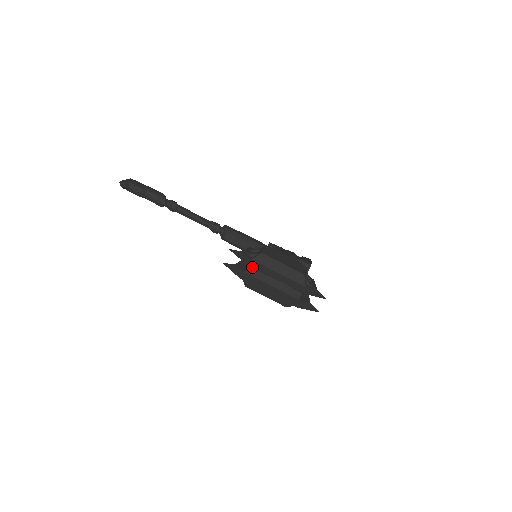
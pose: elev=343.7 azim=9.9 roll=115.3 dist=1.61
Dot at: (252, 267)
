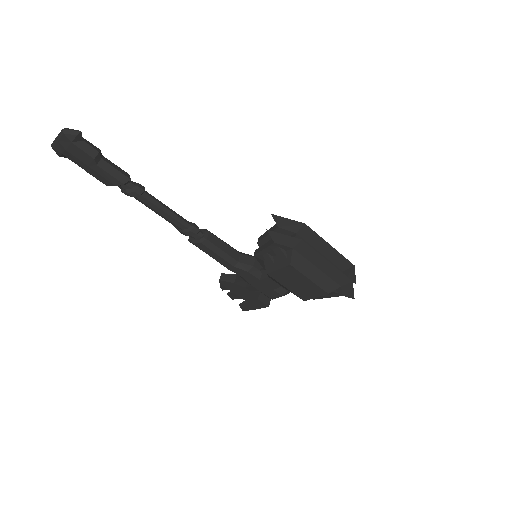
Dot at: (303, 233)
